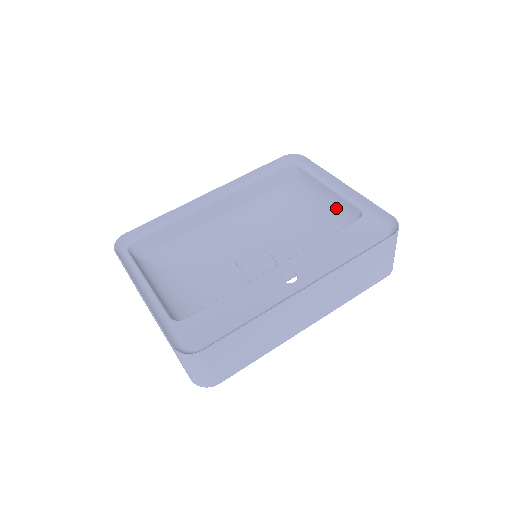
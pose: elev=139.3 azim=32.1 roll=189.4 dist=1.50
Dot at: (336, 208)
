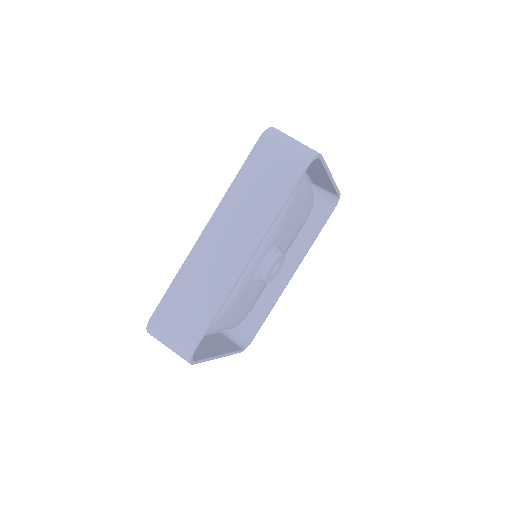
Dot at: occluded
